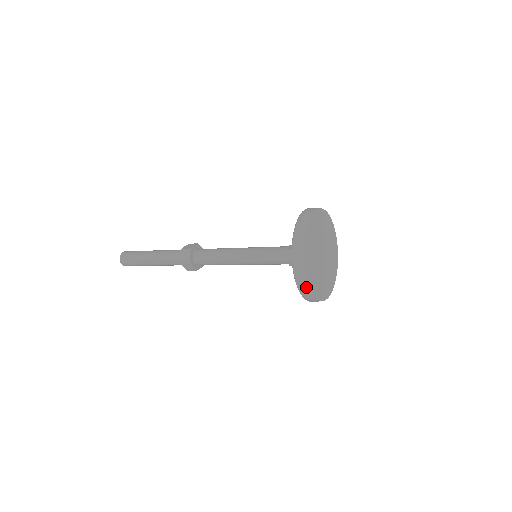
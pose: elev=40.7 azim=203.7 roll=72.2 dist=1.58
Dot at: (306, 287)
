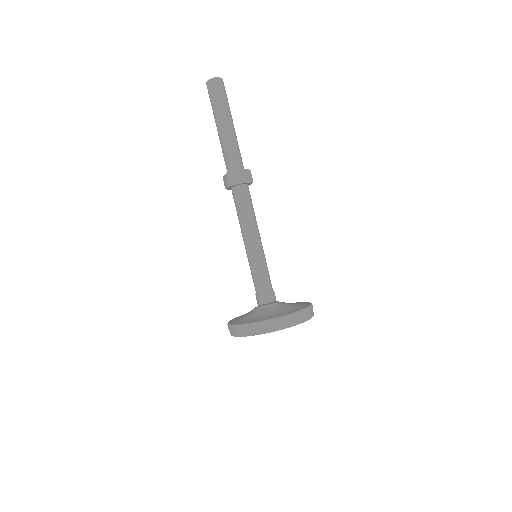
Dot at: (234, 333)
